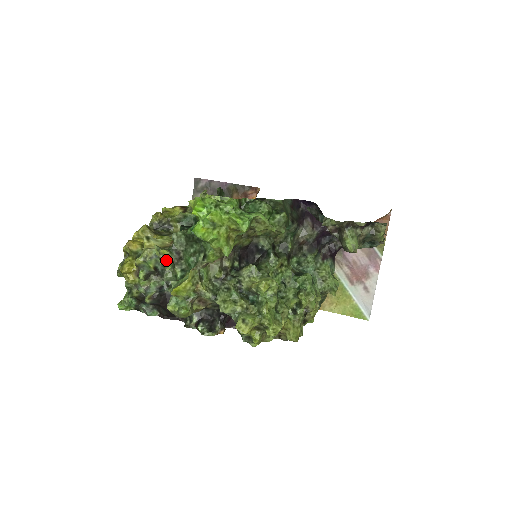
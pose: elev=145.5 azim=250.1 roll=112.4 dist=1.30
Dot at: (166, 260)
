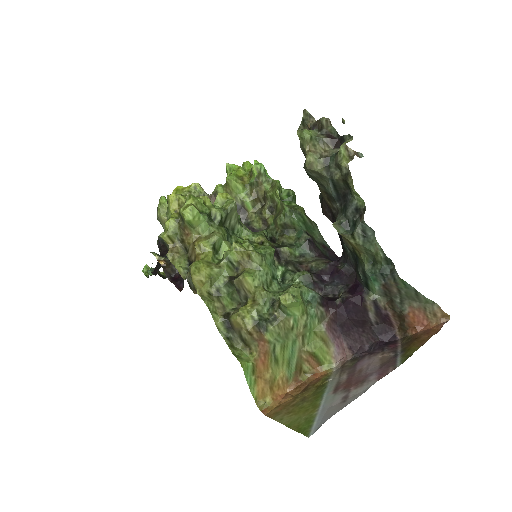
Dot at: occluded
